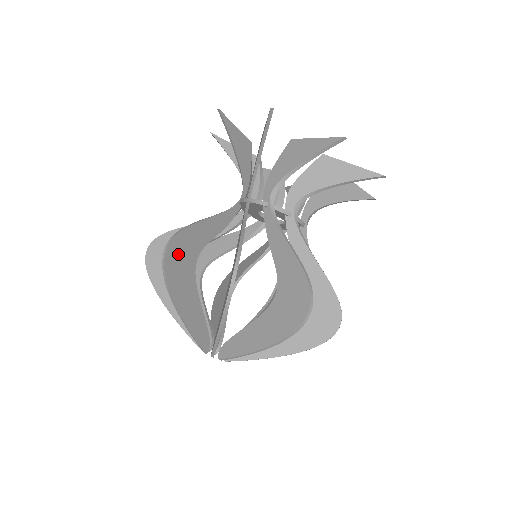
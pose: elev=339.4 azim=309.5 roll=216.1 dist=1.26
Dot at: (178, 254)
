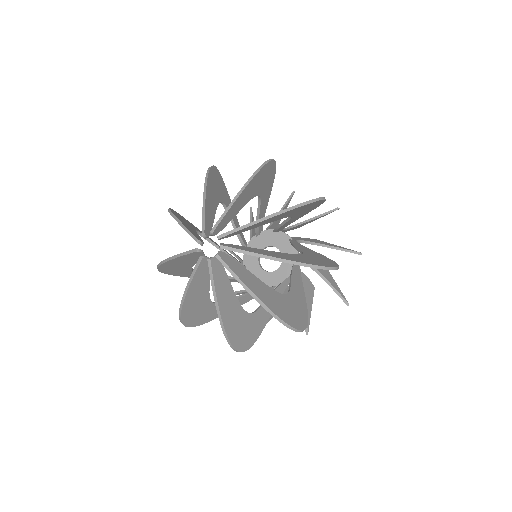
Dot at: (218, 180)
